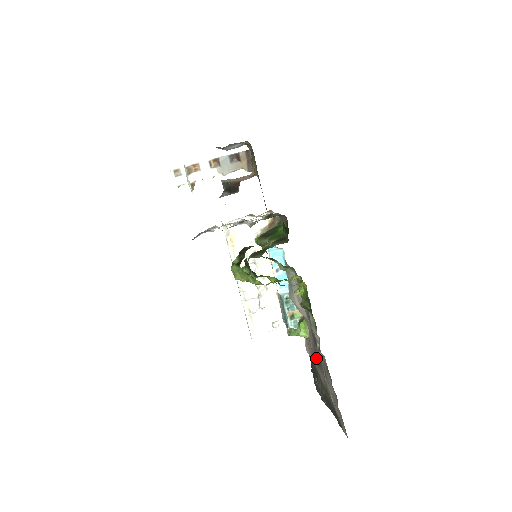
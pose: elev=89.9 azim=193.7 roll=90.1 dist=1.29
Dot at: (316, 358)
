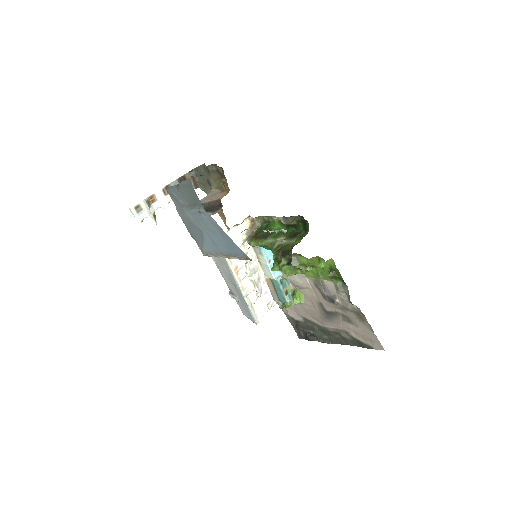
Dot at: (323, 313)
